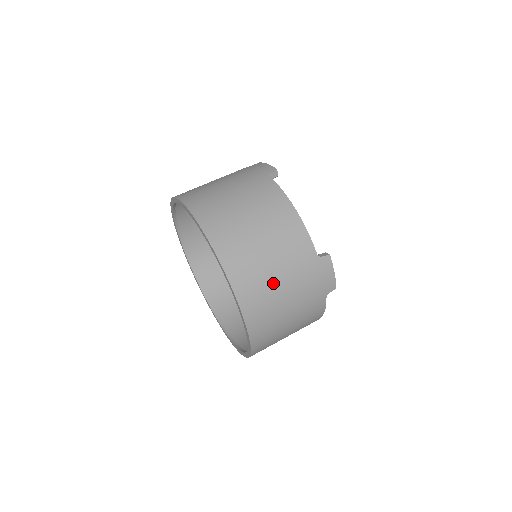
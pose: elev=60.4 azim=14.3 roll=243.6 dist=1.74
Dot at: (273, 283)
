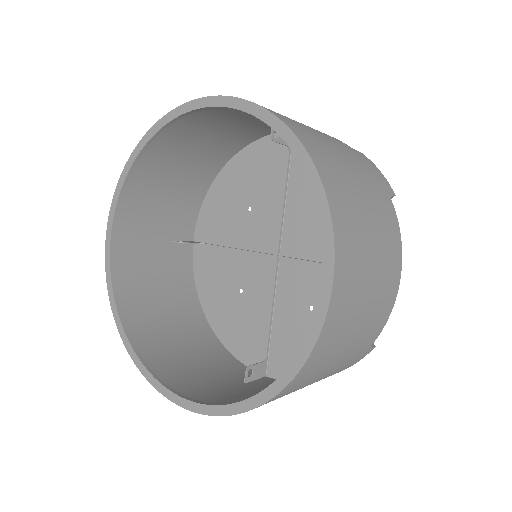
Dot at: (315, 134)
